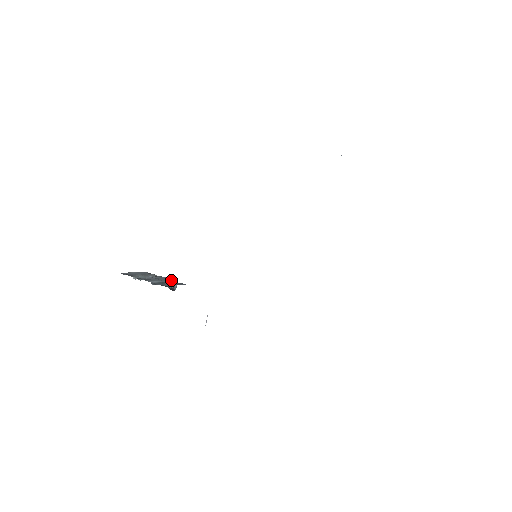
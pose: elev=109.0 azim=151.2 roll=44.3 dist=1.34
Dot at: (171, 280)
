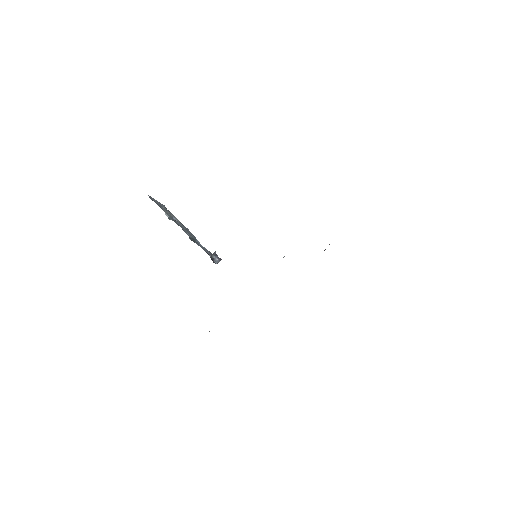
Dot at: occluded
